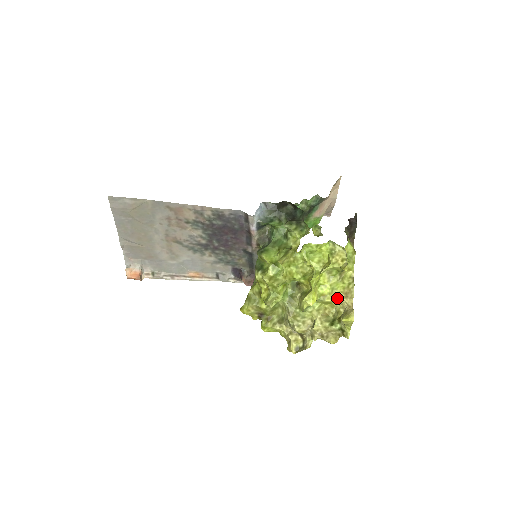
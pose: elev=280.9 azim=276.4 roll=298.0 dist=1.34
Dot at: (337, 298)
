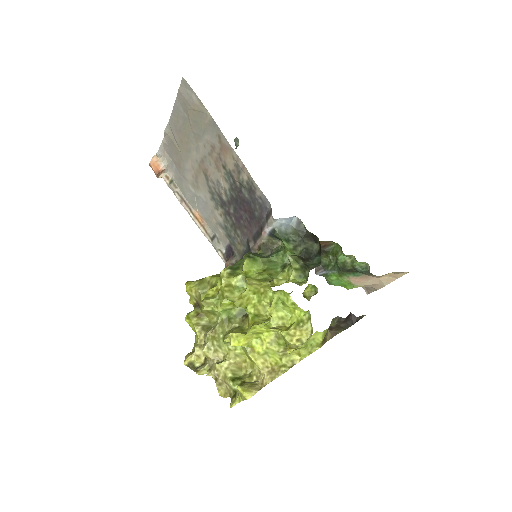
Dot at: (262, 364)
